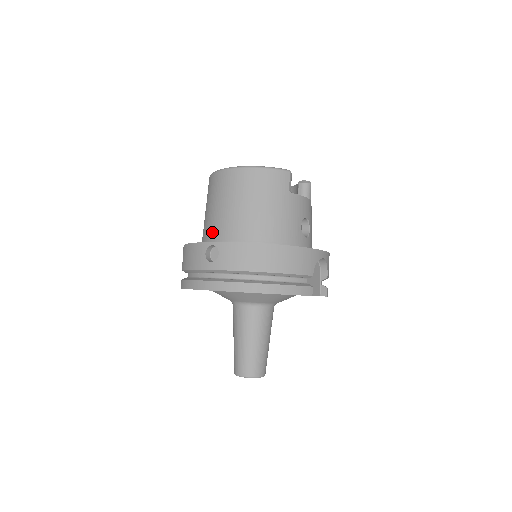
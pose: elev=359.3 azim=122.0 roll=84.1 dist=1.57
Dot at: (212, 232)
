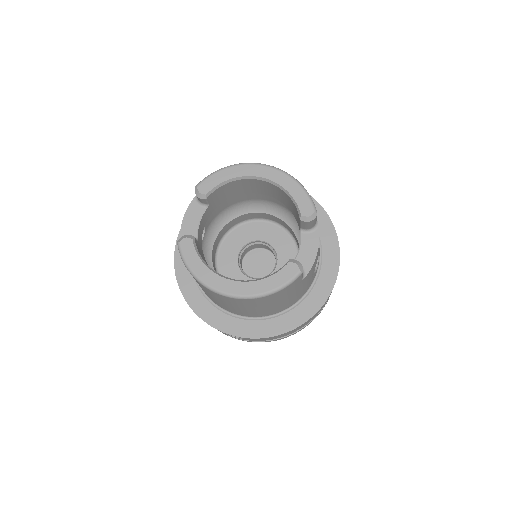
Dot at: occluded
